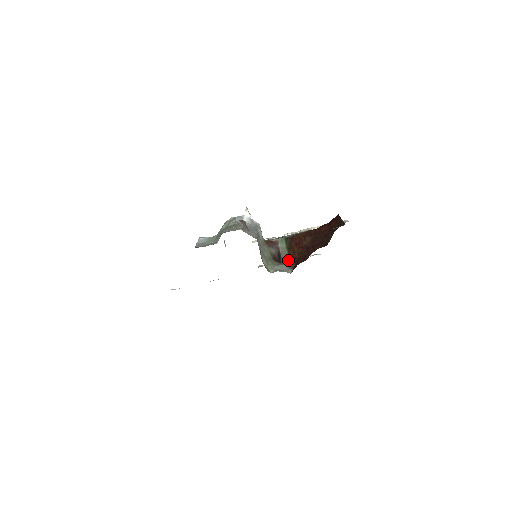
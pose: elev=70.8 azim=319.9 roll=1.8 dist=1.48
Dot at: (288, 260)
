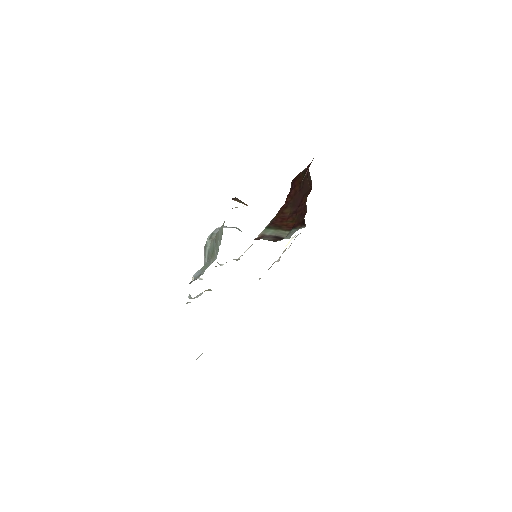
Dot at: (288, 232)
